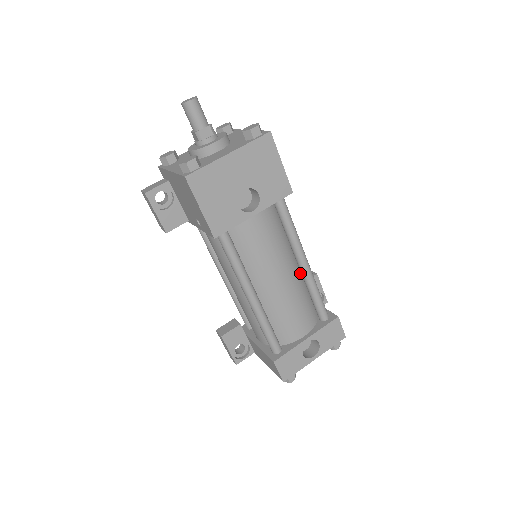
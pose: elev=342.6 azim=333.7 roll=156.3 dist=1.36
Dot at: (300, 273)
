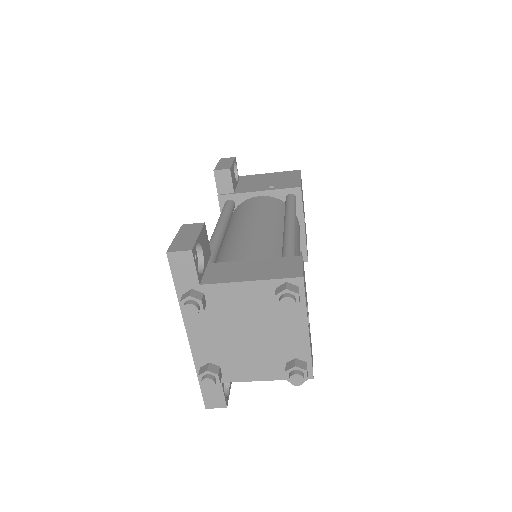
Dot at: occluded
